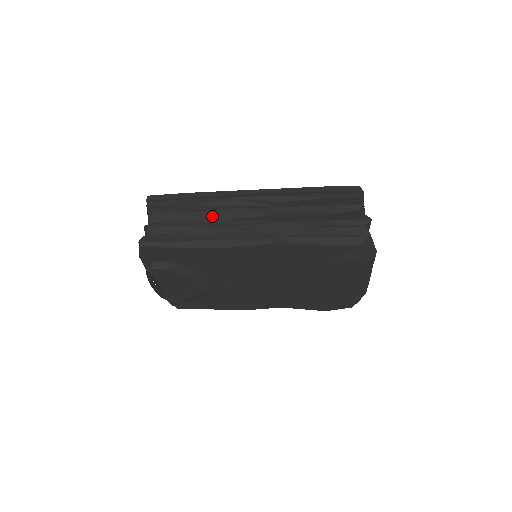
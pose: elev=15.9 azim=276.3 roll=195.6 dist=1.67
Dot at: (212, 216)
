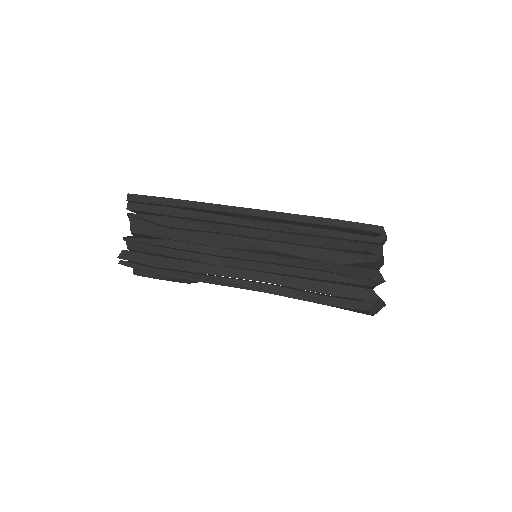
Dot at: (199, 239)
